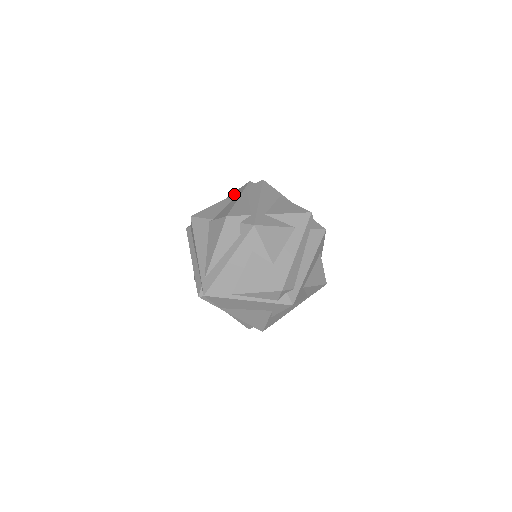
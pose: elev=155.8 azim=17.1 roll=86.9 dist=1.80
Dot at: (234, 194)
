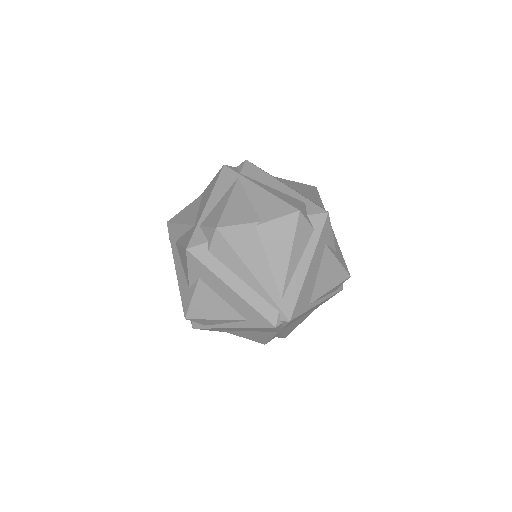
Dot at: (236, 184)
